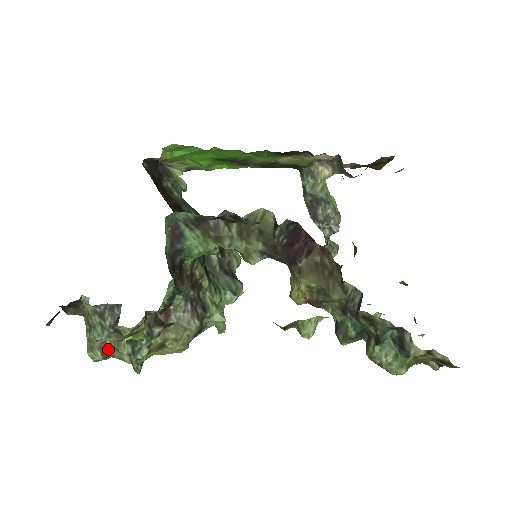
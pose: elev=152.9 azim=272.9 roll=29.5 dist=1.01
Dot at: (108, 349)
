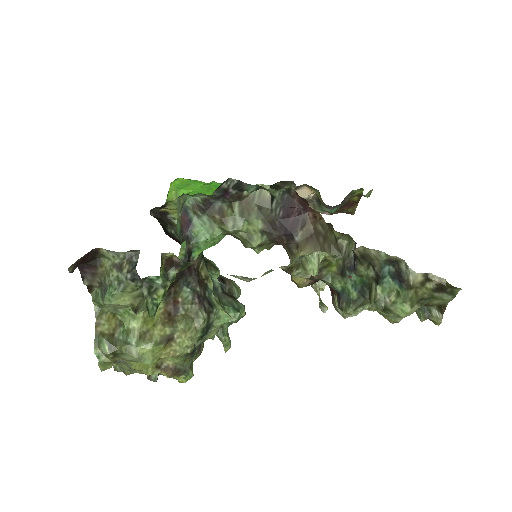
Dot at: (116, 343)
